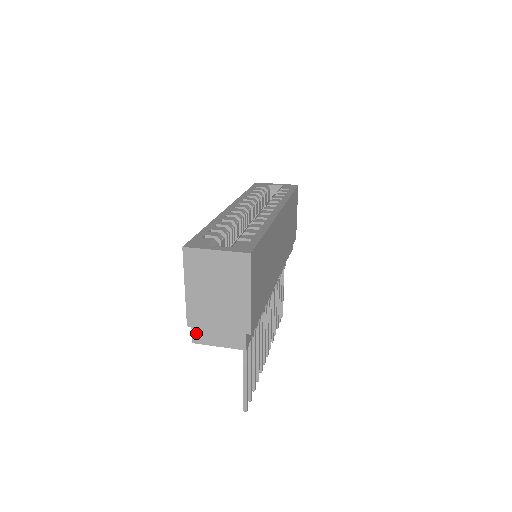
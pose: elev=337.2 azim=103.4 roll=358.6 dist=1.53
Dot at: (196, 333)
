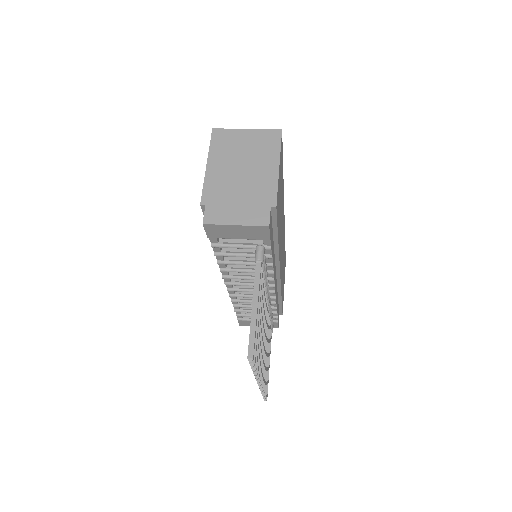
Dot at: (210, 212)
